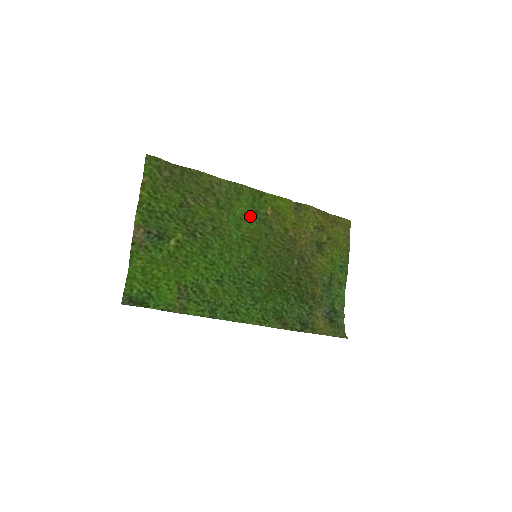
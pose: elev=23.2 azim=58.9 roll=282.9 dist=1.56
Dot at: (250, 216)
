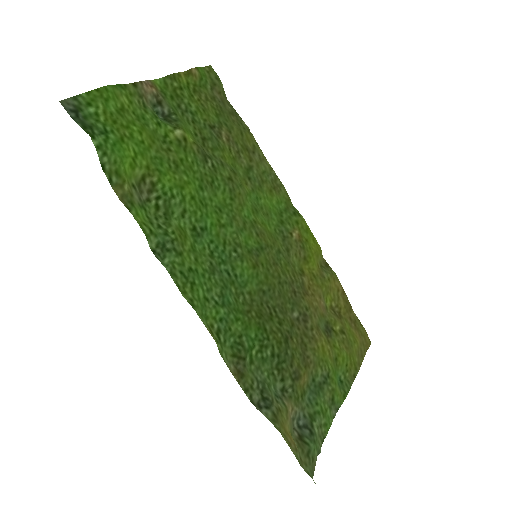
Dot at: (273, 218)
